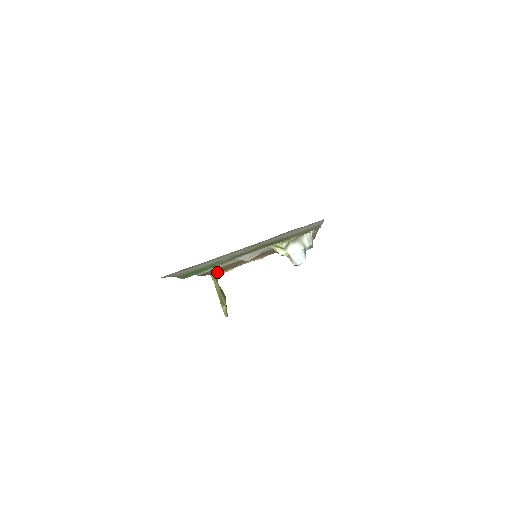
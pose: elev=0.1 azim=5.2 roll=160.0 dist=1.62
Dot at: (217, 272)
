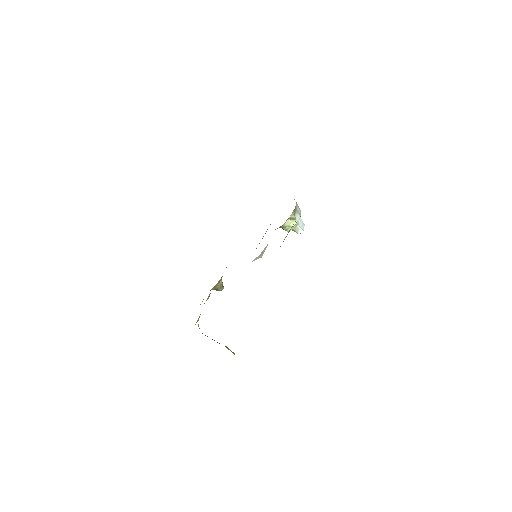
Dot at: occluded
